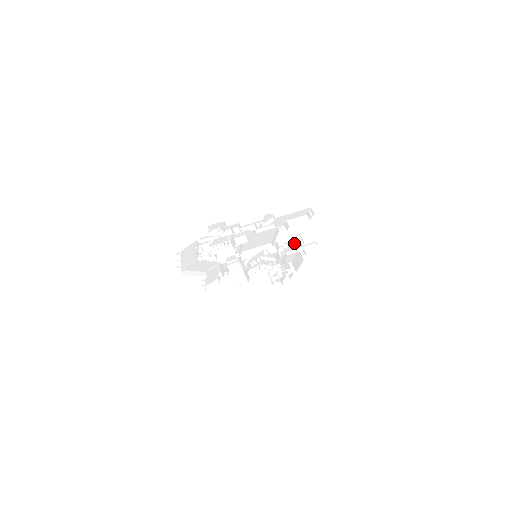
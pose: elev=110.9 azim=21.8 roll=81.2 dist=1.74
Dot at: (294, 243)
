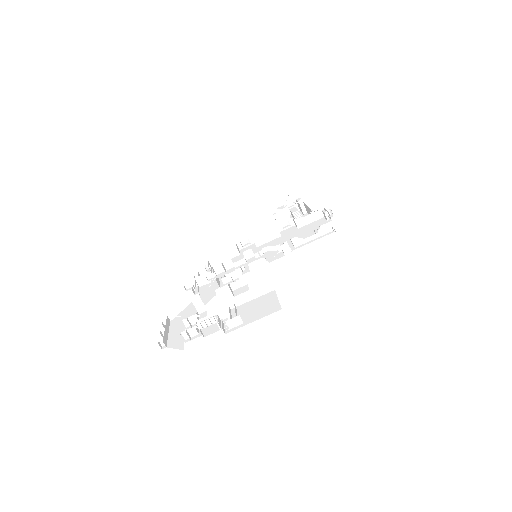
Dot at: occluded
